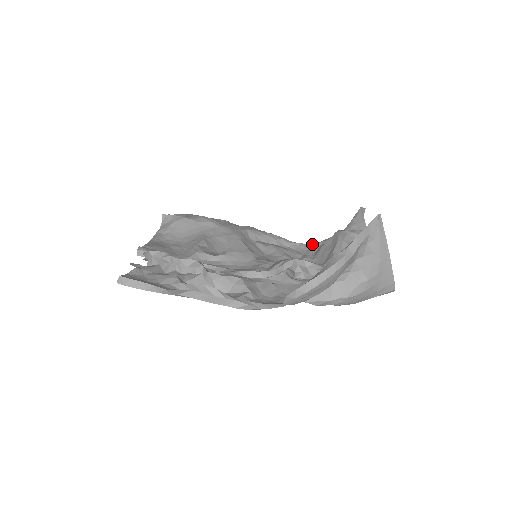
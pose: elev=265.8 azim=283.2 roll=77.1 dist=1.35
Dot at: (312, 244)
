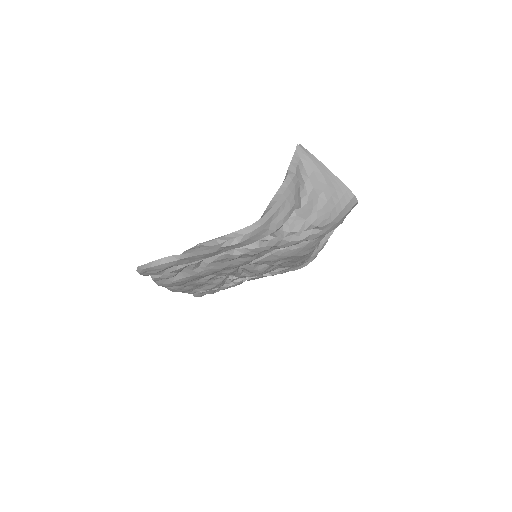
Dot at: occluded
